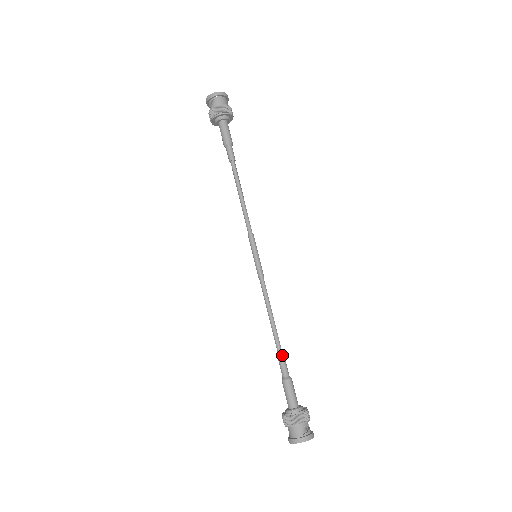
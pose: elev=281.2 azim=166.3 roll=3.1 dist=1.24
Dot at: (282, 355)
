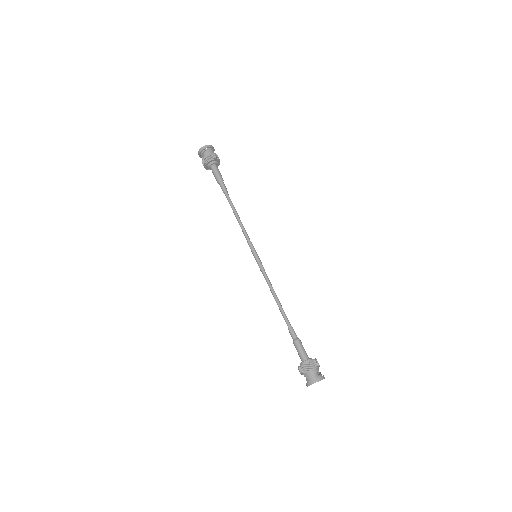
Dot at: occluded
